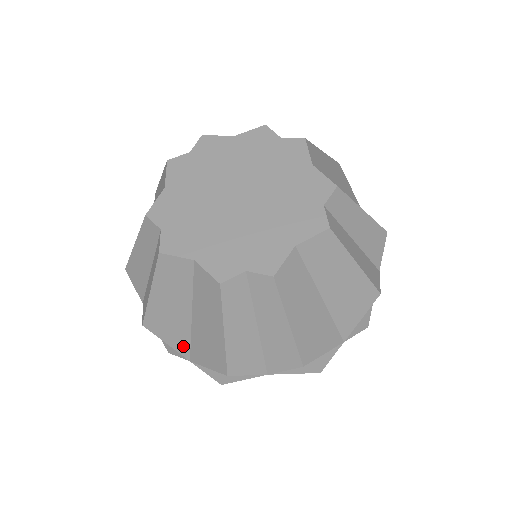
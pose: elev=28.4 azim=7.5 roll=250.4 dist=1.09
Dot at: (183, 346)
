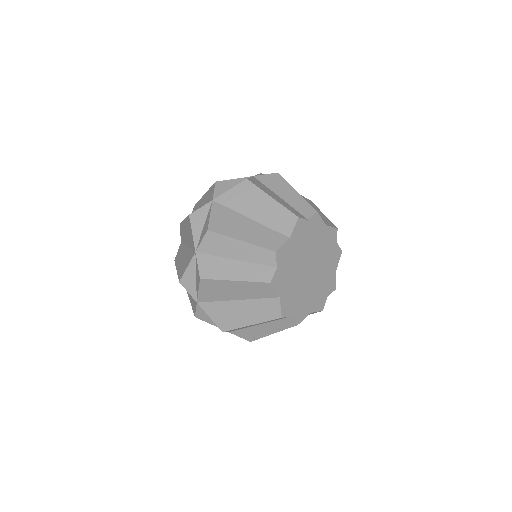
Dot at: occluded
